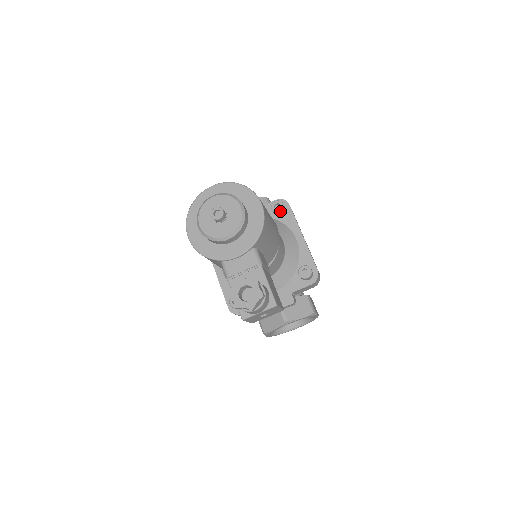
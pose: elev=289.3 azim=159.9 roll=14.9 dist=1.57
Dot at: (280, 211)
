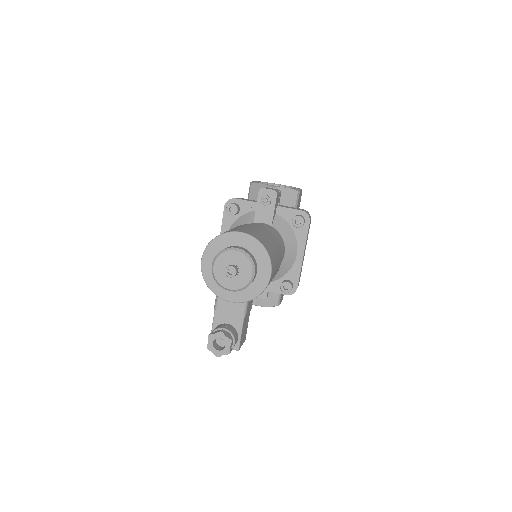
Dot at: (298, 227)
